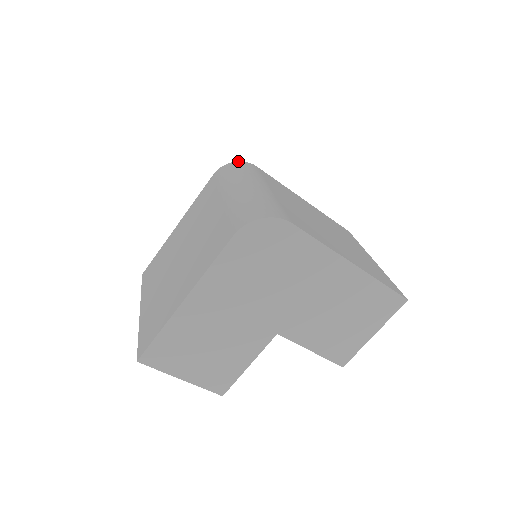
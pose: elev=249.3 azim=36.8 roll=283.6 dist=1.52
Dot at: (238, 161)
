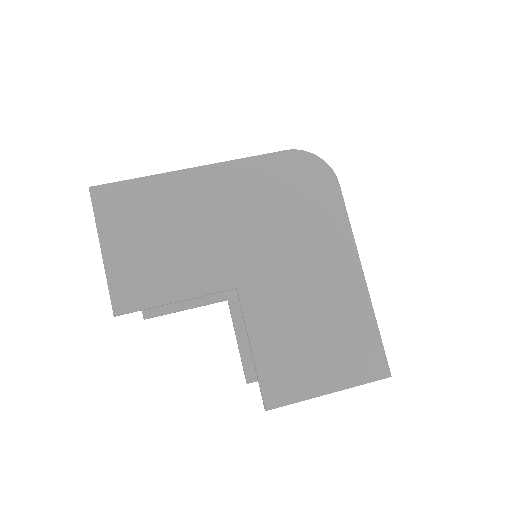
Dot at: occluded
